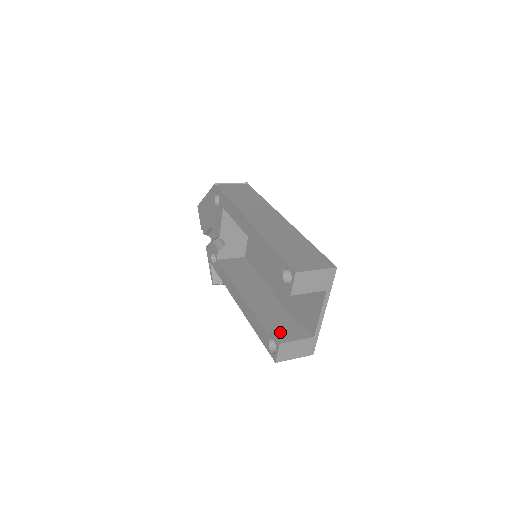
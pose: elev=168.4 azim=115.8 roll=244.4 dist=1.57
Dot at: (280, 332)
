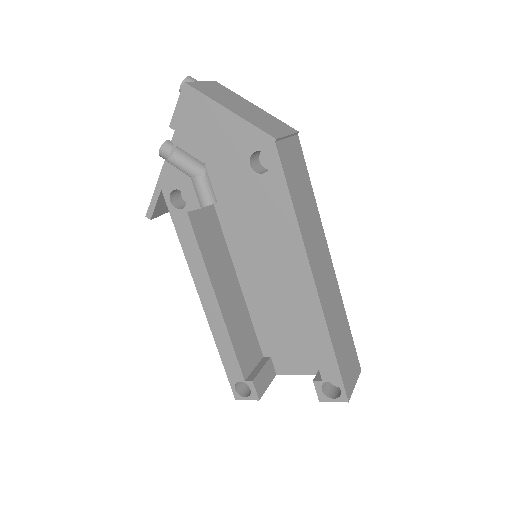
Dot at: (258, 380)
